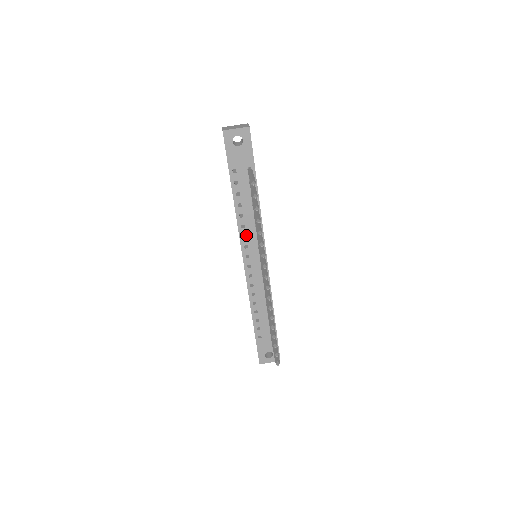
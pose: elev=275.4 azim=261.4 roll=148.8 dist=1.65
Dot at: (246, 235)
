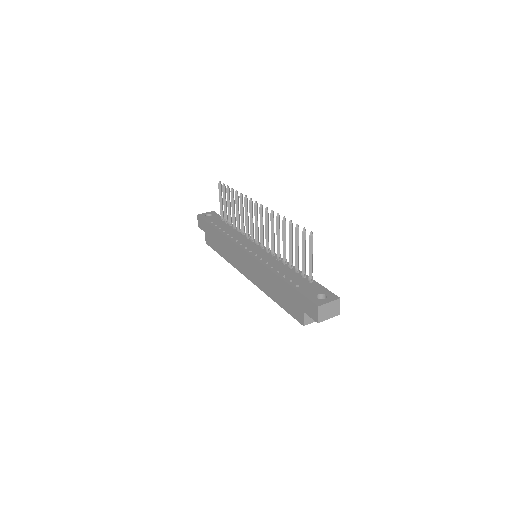
Dot at: (238, 240)
